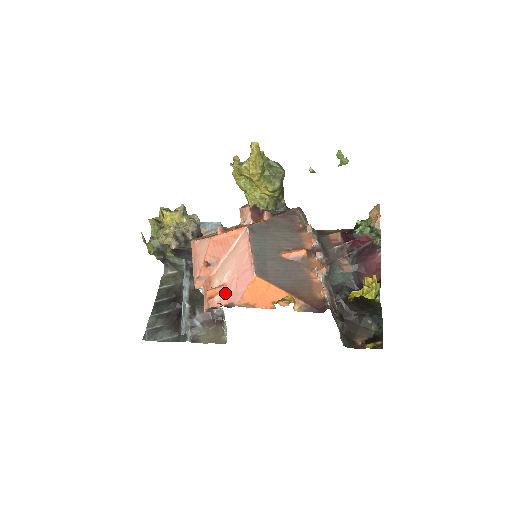
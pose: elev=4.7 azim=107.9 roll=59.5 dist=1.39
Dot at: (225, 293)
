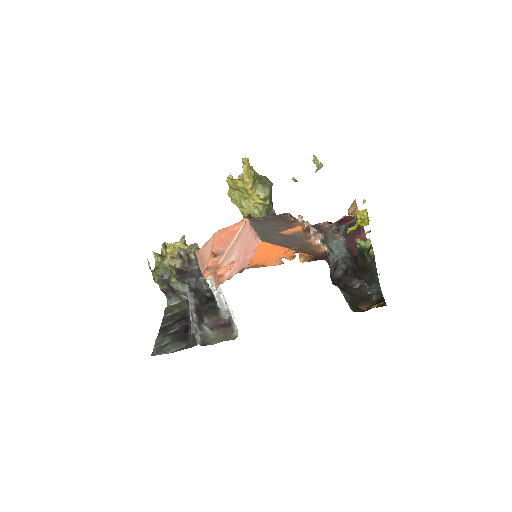
Dot at: (234, 267)
